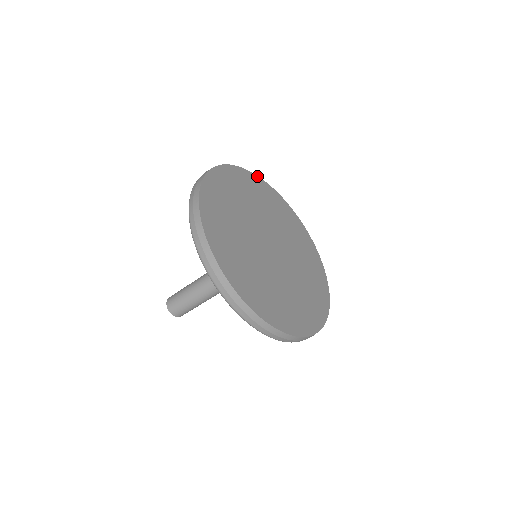
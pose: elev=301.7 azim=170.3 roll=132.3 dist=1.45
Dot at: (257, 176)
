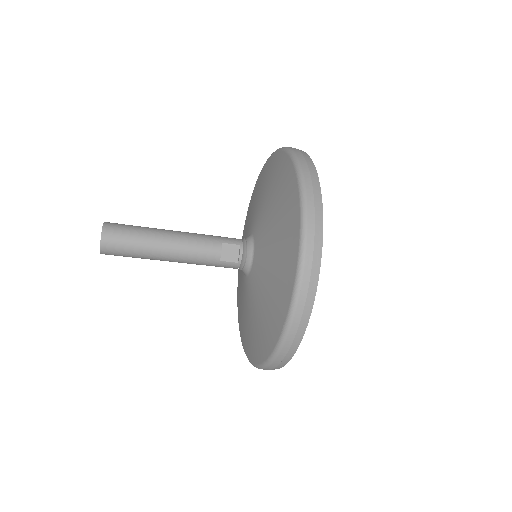
Dot at: occluded
